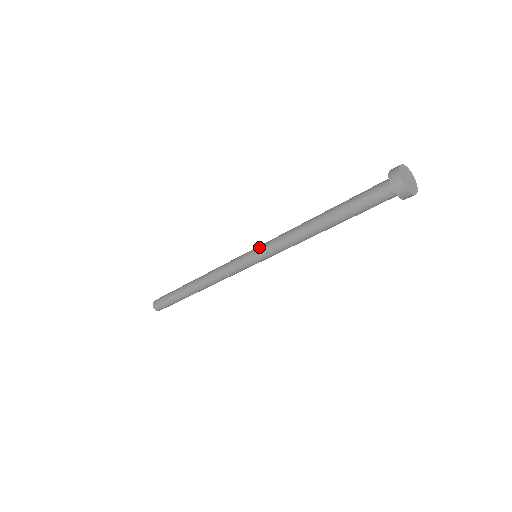
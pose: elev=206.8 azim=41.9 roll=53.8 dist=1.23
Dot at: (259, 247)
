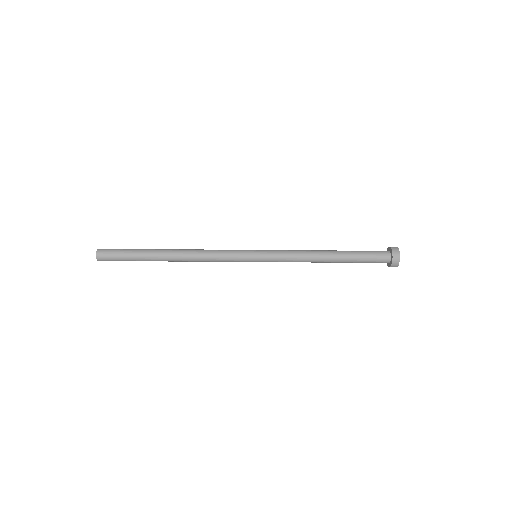
Dot at: (267, 256)
